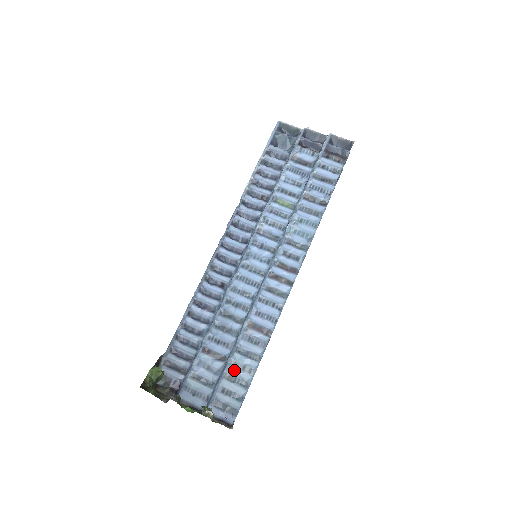
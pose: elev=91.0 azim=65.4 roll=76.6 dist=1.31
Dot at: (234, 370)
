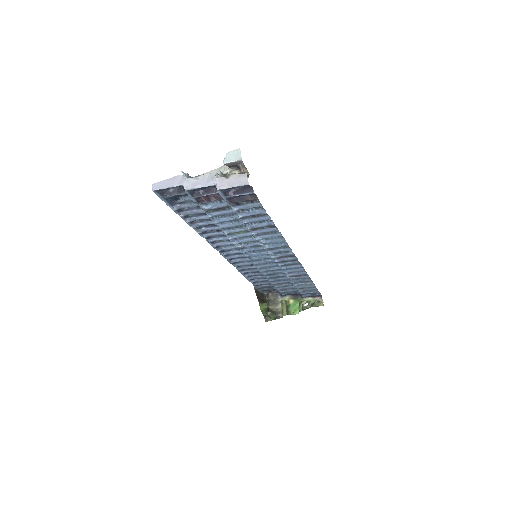
Dot at: (301, 287)
